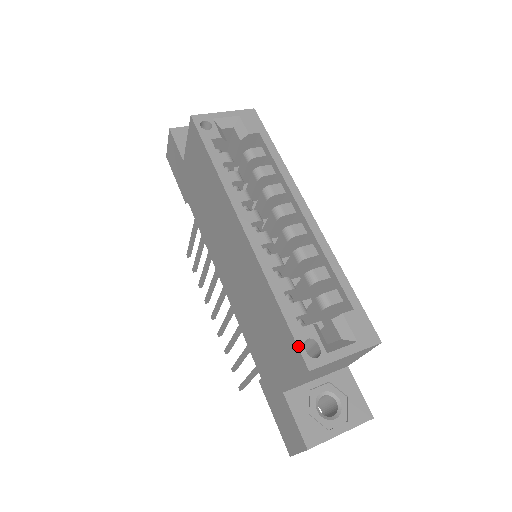
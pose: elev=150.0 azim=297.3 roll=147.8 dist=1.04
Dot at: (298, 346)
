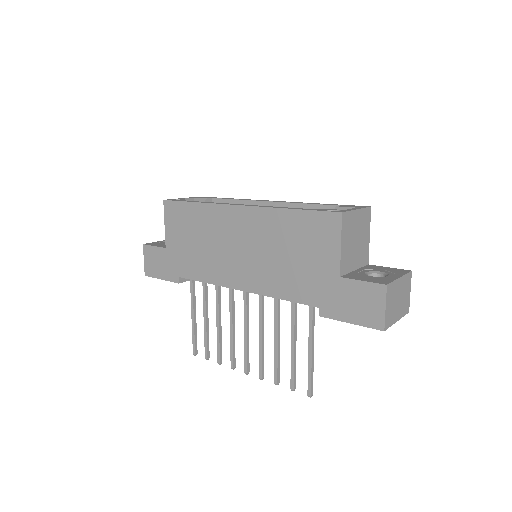
Dot at: (324, 211)
